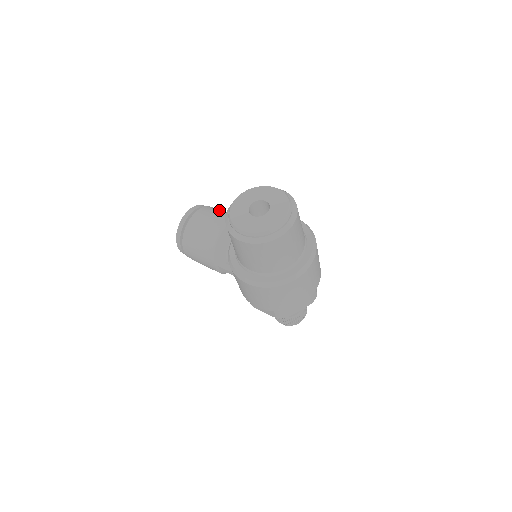
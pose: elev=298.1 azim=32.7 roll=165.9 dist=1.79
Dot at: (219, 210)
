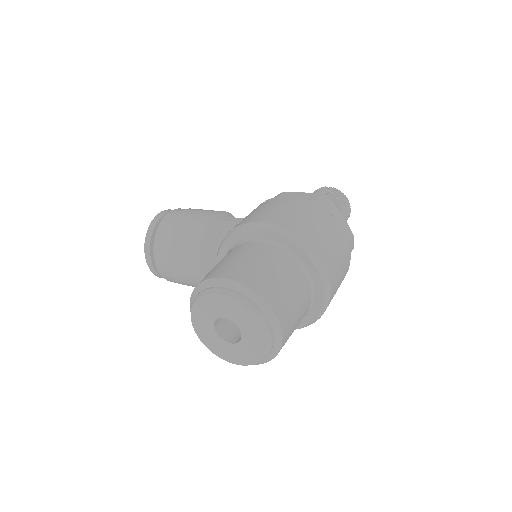
Dot at: (172, 237)
